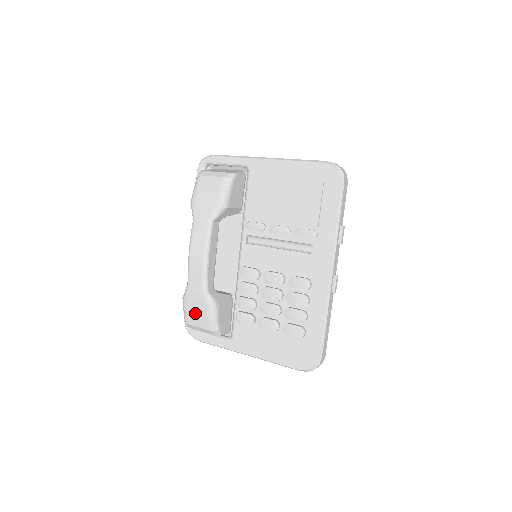
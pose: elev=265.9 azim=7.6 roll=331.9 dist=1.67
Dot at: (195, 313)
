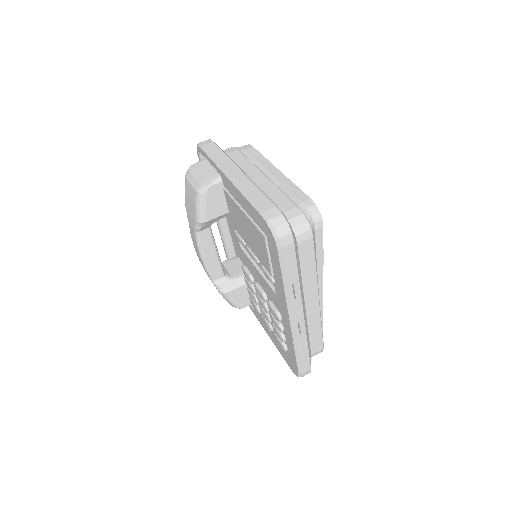
Dot at: occluded
